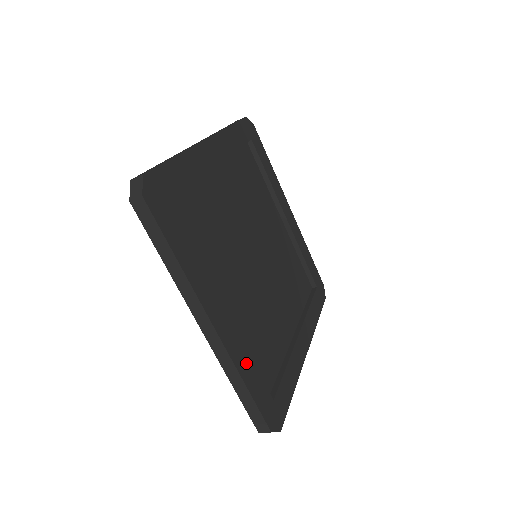
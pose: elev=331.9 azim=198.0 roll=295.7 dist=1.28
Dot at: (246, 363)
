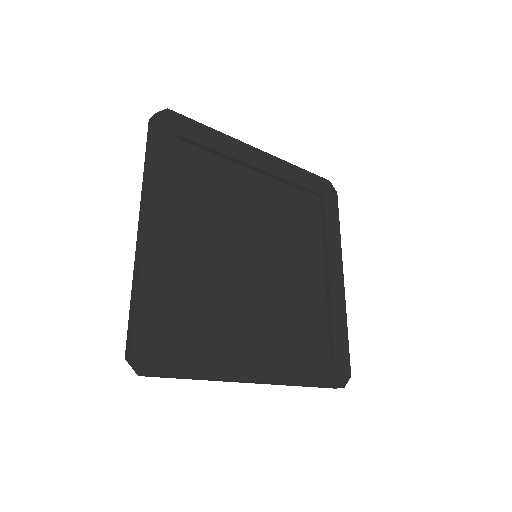
Dot at: (156, 281)
